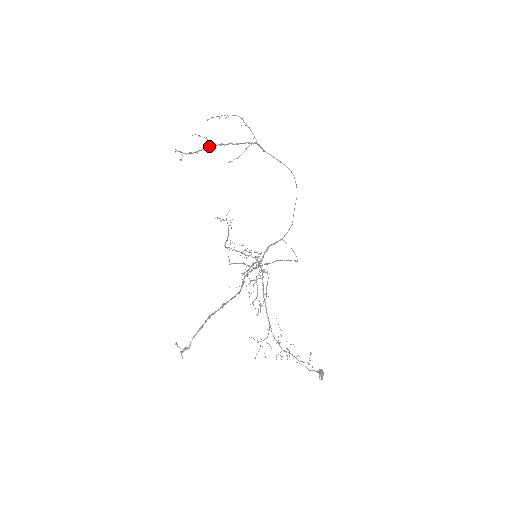
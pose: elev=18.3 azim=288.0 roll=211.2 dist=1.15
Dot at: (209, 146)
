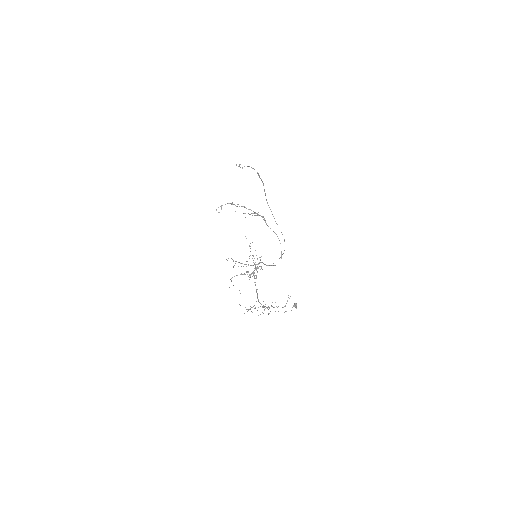
Dot at: (239, 206)
